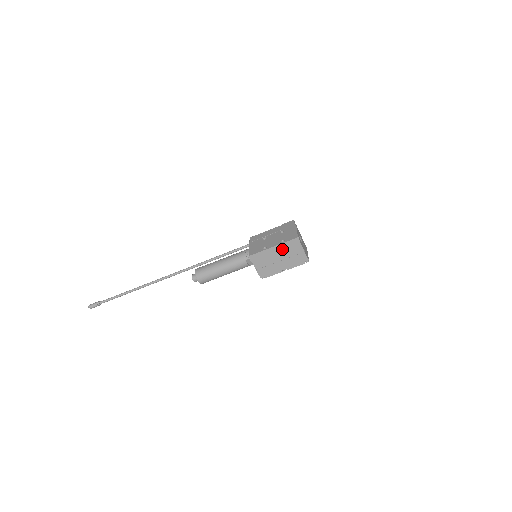
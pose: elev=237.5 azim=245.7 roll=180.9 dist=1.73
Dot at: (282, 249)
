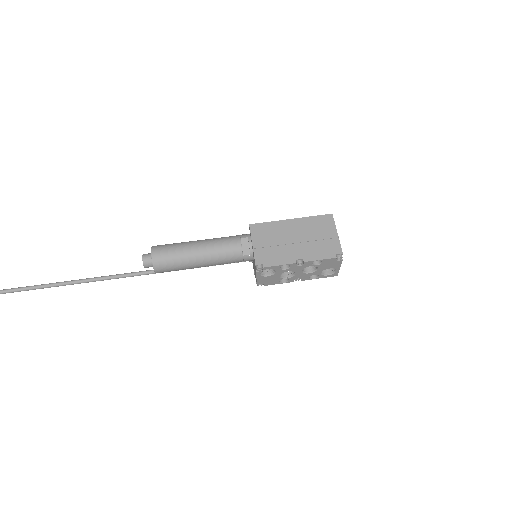
Dot at: (304, 226)
